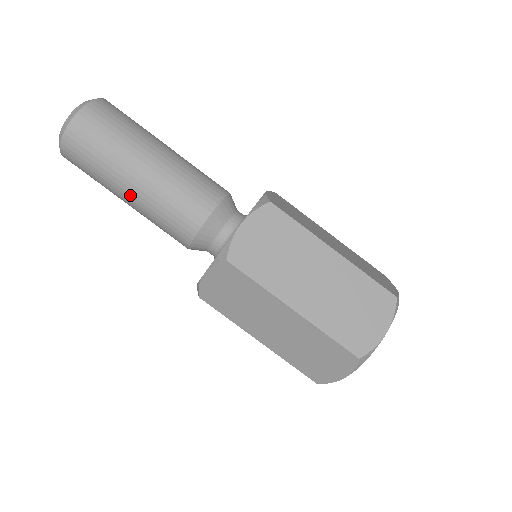
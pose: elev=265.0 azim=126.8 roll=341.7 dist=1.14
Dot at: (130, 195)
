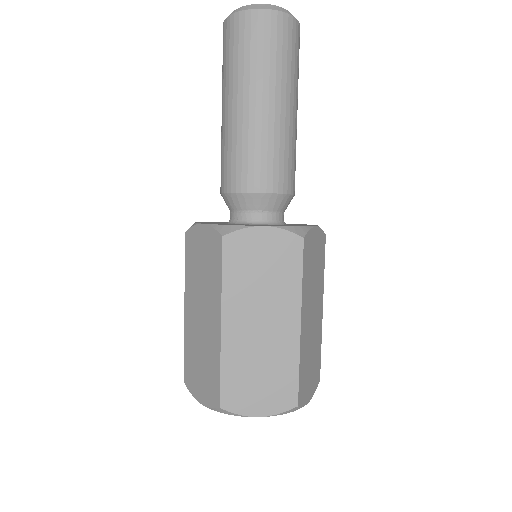
Dot at: (228, 110)
